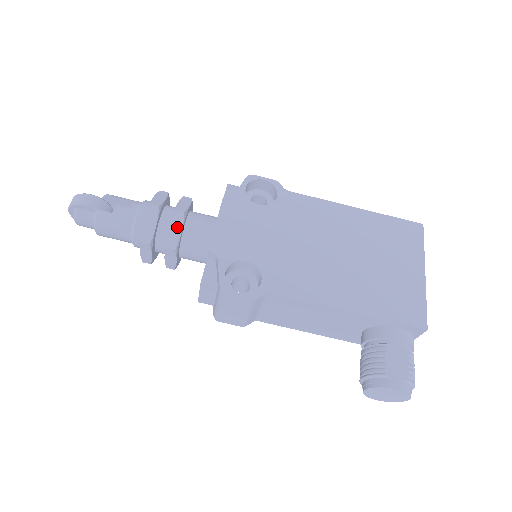
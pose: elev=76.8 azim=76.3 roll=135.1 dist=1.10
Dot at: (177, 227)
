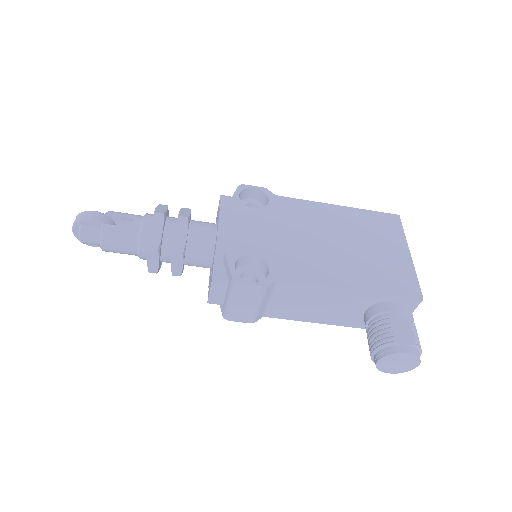
Dot at: (182, 231)
